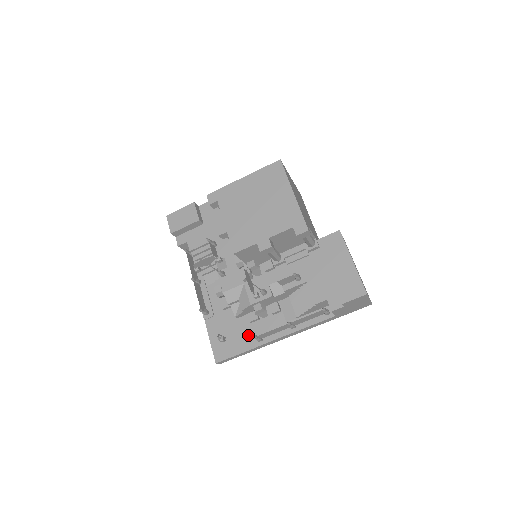
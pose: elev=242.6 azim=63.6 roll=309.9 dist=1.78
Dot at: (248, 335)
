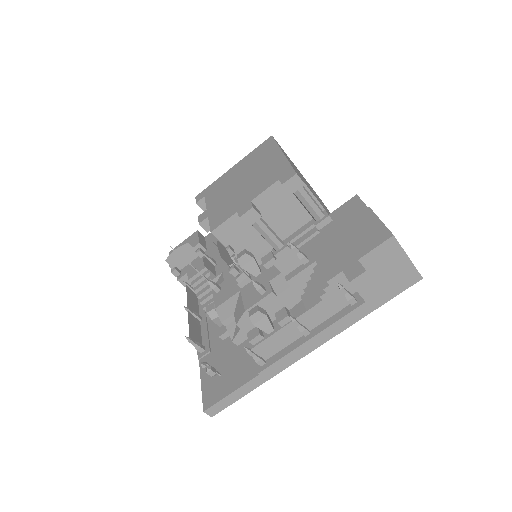
Dot at: (248, 362)
